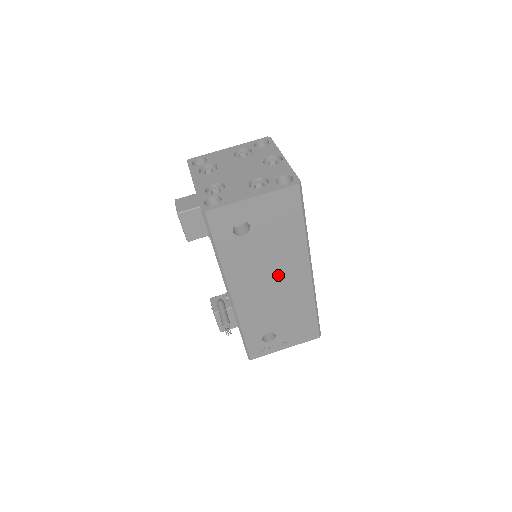
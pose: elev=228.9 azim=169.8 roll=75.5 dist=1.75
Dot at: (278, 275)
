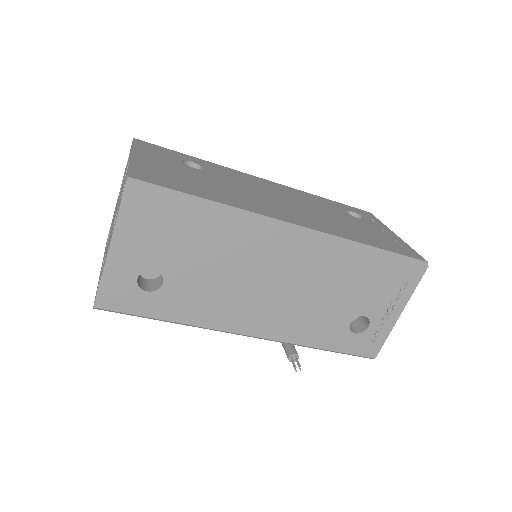
Dot at: (263, 271)
